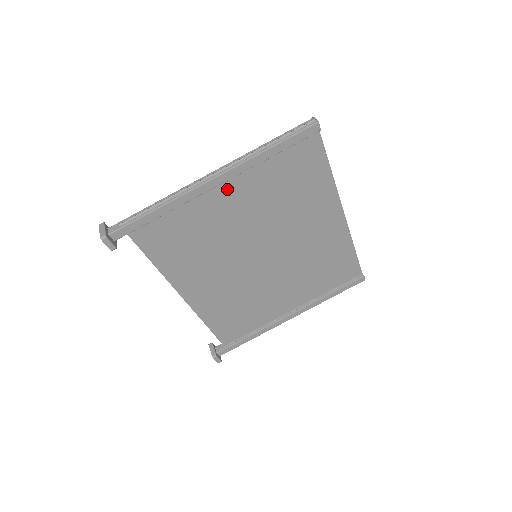
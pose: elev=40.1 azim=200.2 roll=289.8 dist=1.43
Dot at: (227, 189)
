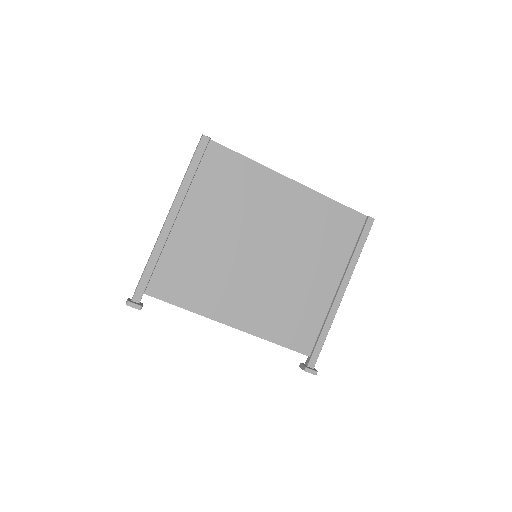
Dot at: (186, 219)
